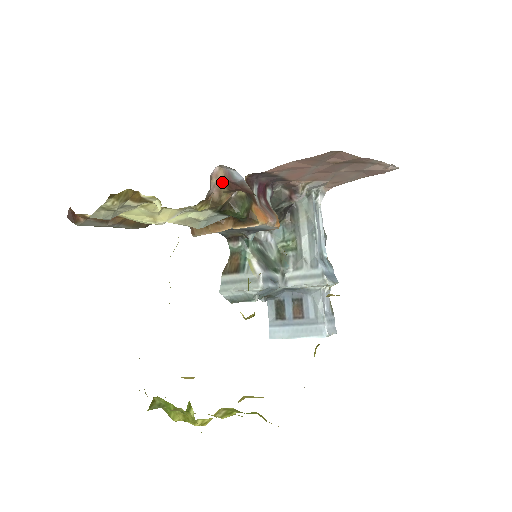
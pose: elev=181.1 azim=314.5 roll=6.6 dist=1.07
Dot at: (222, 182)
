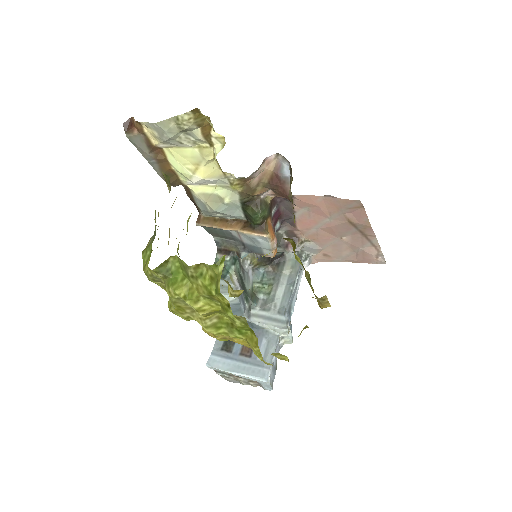
Dot at: (269, 172)
